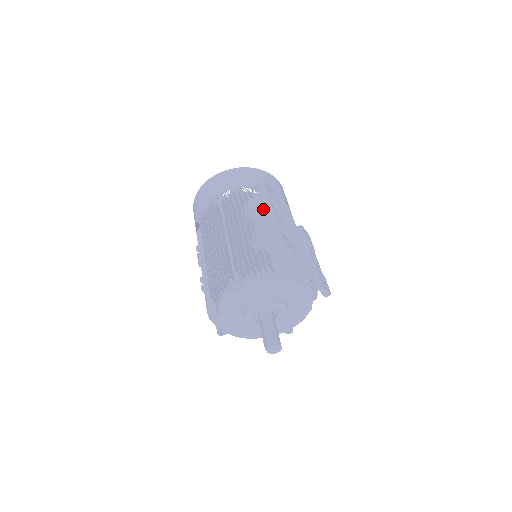
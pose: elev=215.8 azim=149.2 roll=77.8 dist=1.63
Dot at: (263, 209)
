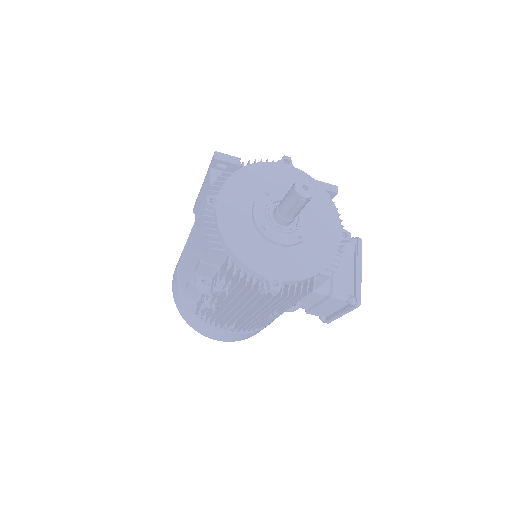
Dot at: (200, 196)
